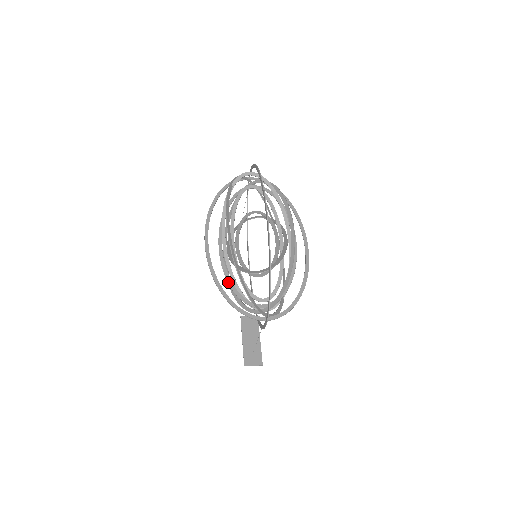
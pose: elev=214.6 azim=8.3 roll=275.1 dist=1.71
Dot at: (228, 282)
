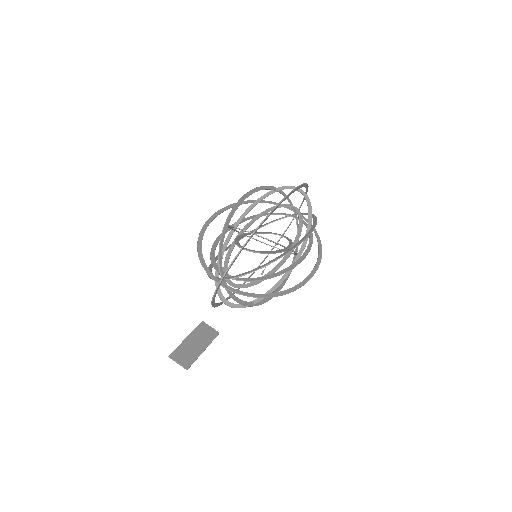
Dot at: (212, 247)
